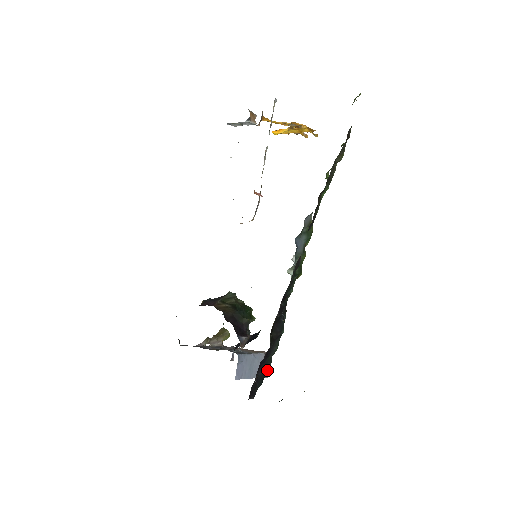
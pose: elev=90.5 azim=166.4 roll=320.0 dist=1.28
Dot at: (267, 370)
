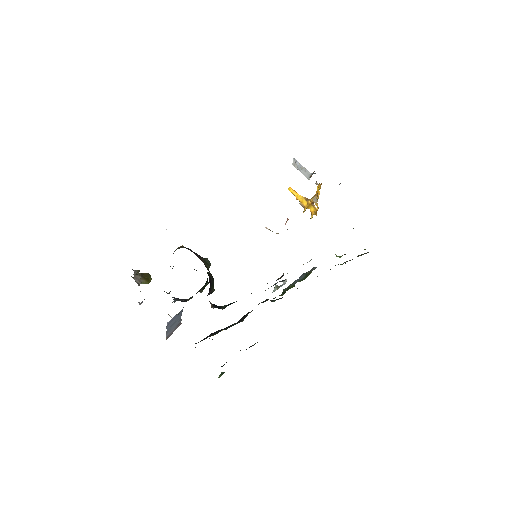
Dot at: occluded
